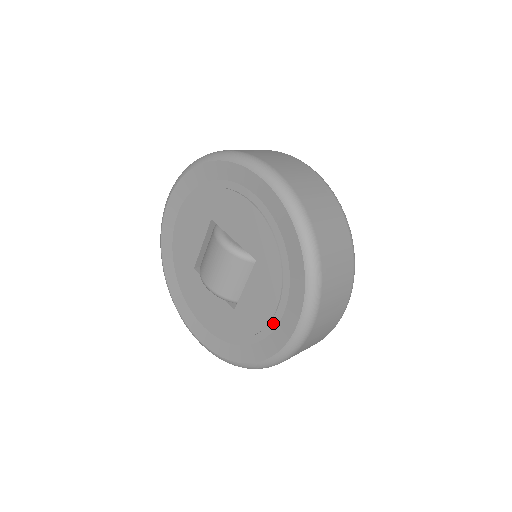
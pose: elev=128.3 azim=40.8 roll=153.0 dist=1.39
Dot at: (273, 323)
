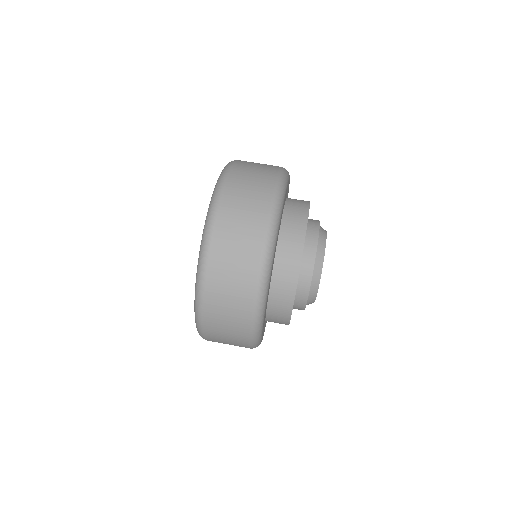
Dot at: occluded
